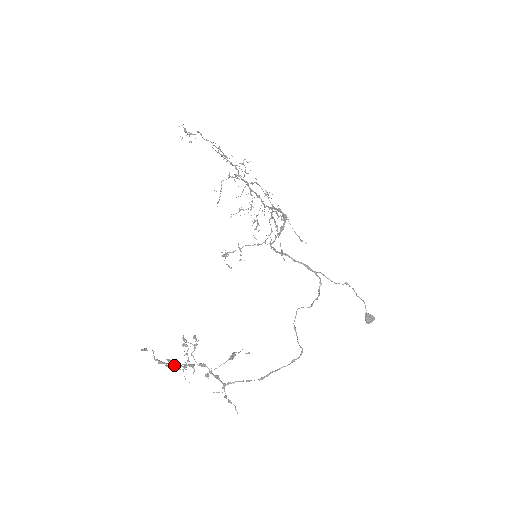
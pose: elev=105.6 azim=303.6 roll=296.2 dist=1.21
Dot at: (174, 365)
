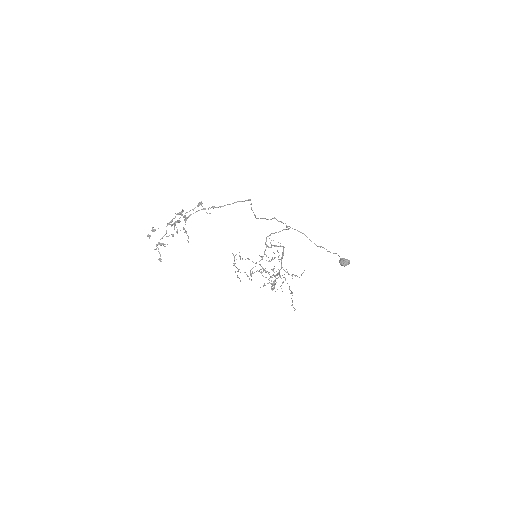
Dot at: occluded
